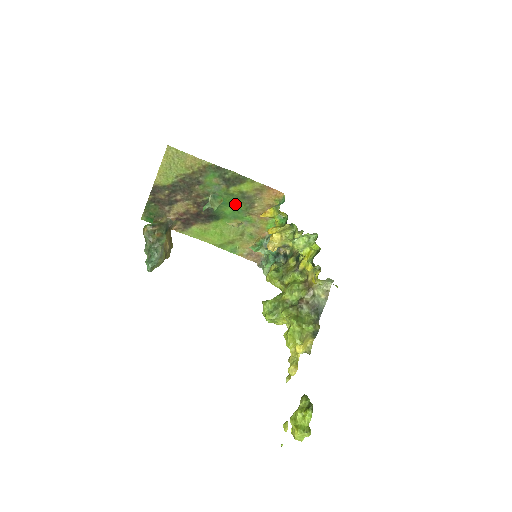
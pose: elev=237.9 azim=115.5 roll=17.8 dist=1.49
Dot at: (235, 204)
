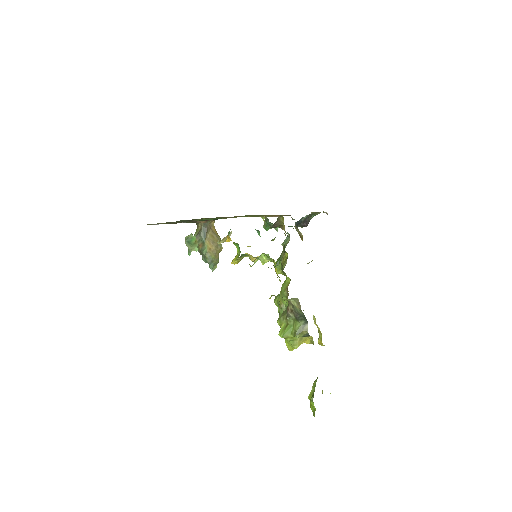
Dot at: (217, 218)
